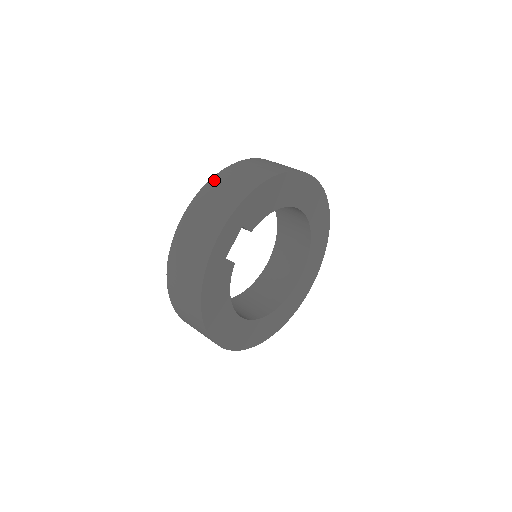
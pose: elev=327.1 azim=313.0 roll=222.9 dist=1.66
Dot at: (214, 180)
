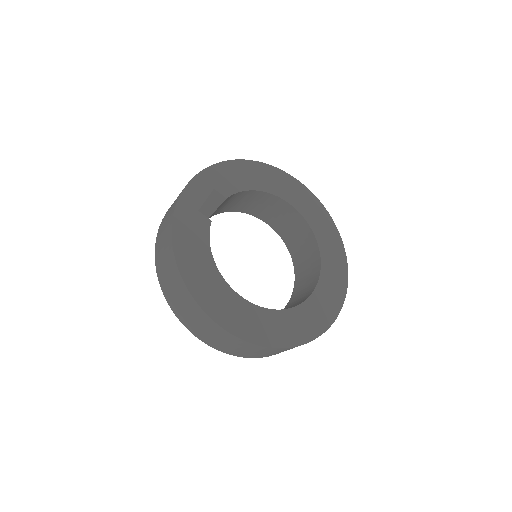
Dot at: occluded
